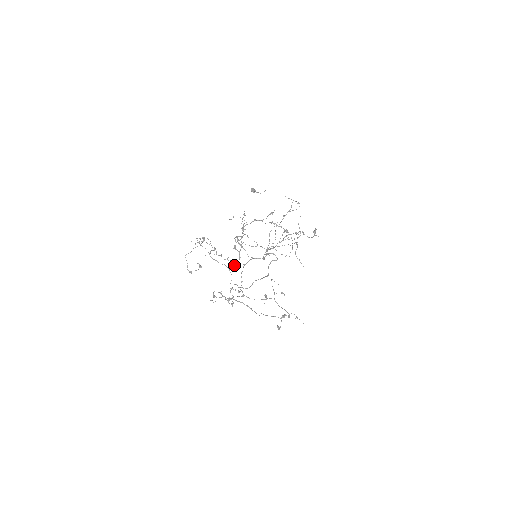
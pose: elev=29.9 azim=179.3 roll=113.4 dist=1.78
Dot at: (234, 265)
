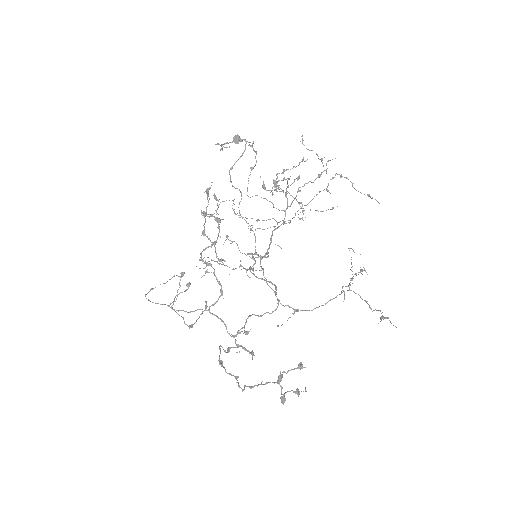
Dot at: occluded
